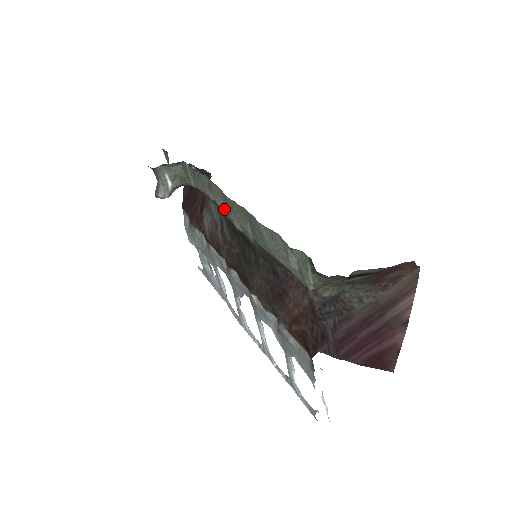
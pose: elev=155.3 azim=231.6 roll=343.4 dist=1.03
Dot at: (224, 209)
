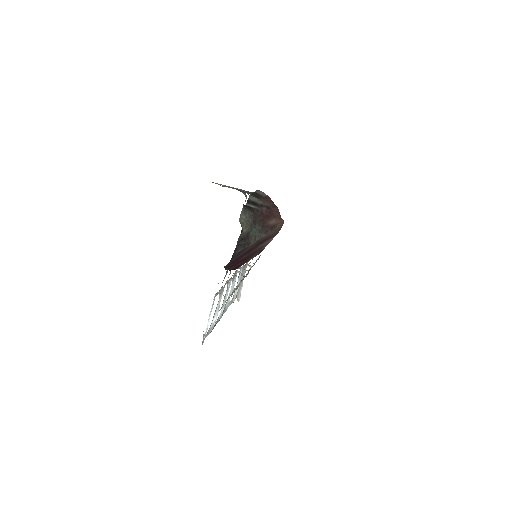
Dot at: occluded
